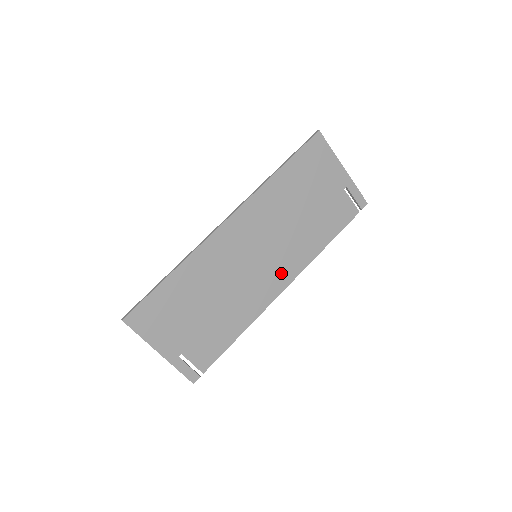
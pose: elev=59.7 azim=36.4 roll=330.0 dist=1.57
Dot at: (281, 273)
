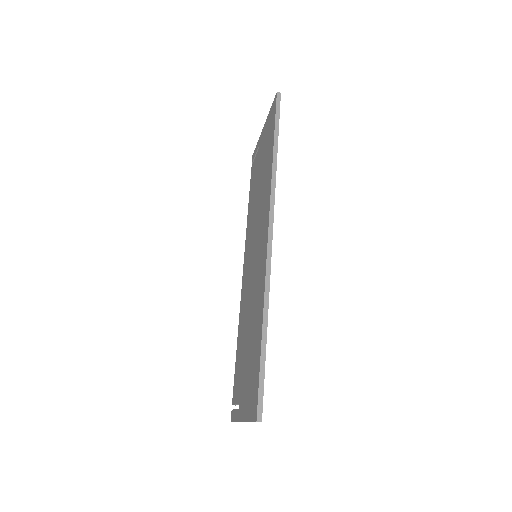
Dot at: occluded
